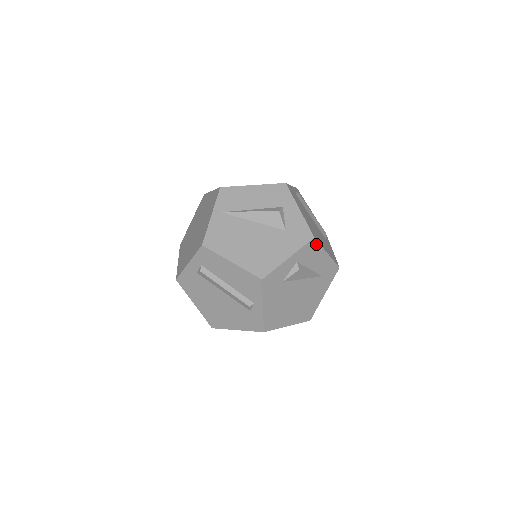
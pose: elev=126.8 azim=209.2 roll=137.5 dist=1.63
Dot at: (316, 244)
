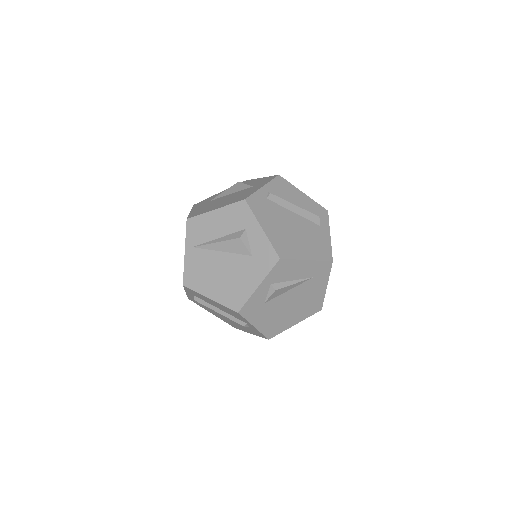
Dot at: (286, 261)
